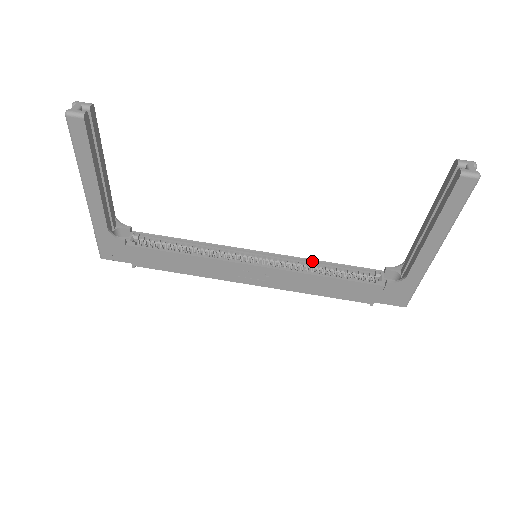
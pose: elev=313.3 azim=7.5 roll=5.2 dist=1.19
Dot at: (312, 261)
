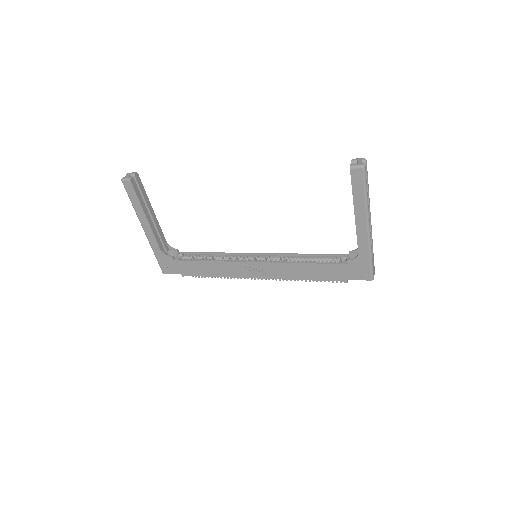
Dot at: (296, 255)
